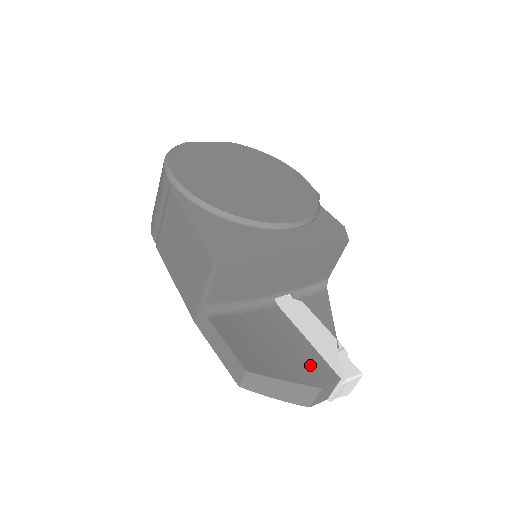
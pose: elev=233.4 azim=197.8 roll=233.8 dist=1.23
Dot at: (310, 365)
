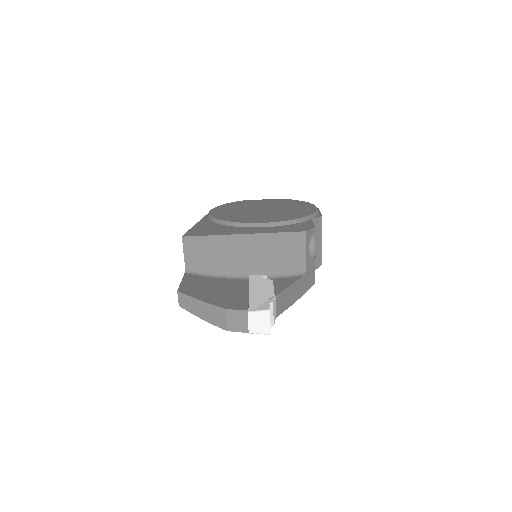
Dot at: (232, 301)
